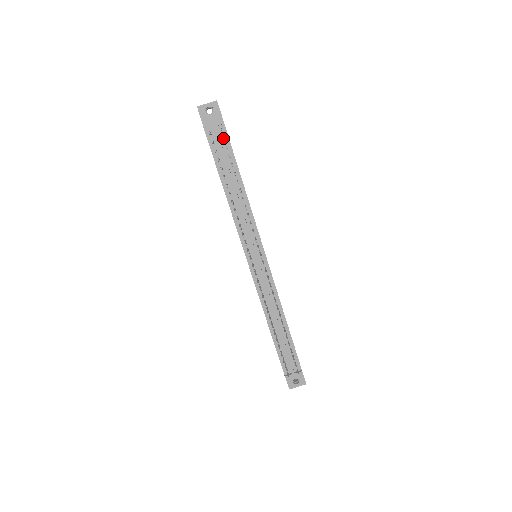
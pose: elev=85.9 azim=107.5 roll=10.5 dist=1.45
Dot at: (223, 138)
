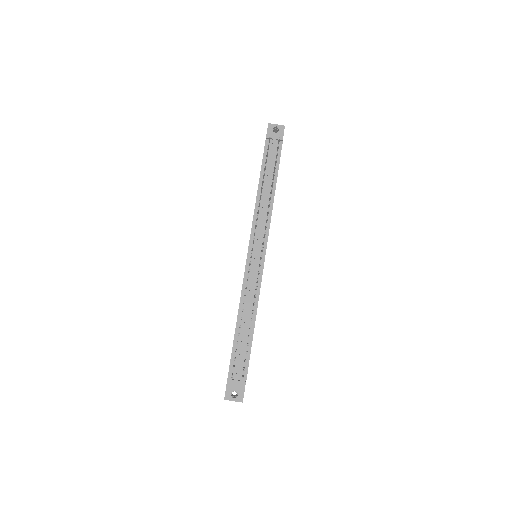
Dot at: (278, 145)
